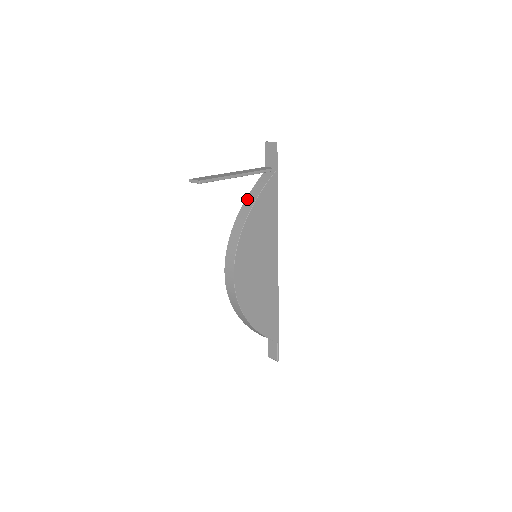
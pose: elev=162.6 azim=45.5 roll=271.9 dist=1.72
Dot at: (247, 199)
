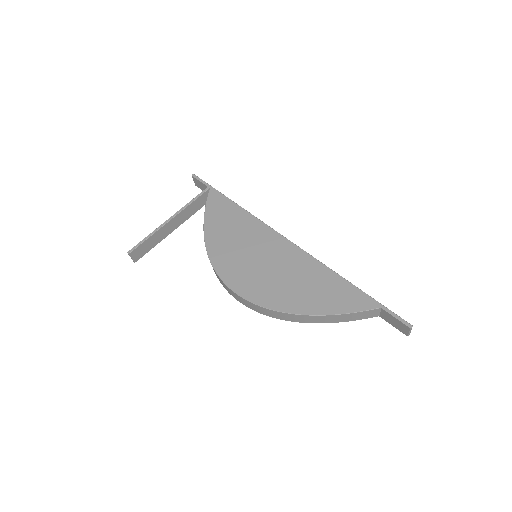
Dot at: occluded
